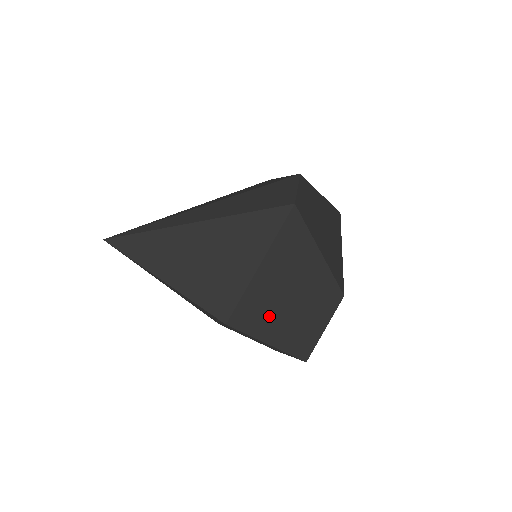
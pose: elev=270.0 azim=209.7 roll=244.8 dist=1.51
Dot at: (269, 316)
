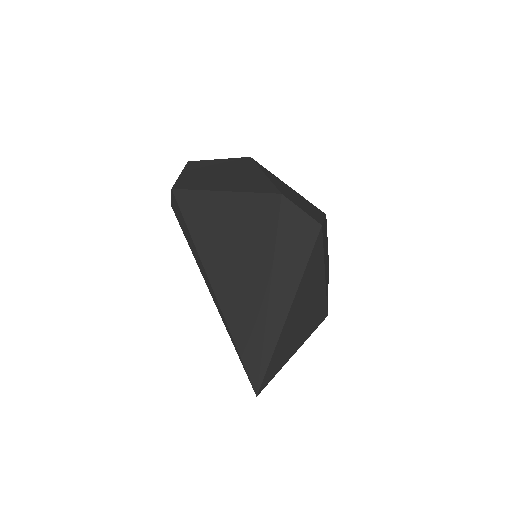
Dot at: (327, 280)
